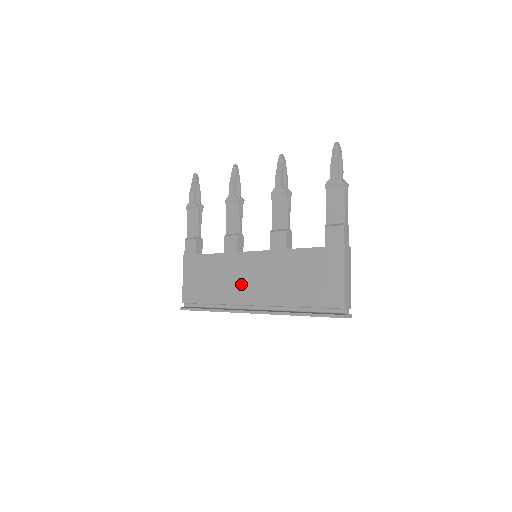
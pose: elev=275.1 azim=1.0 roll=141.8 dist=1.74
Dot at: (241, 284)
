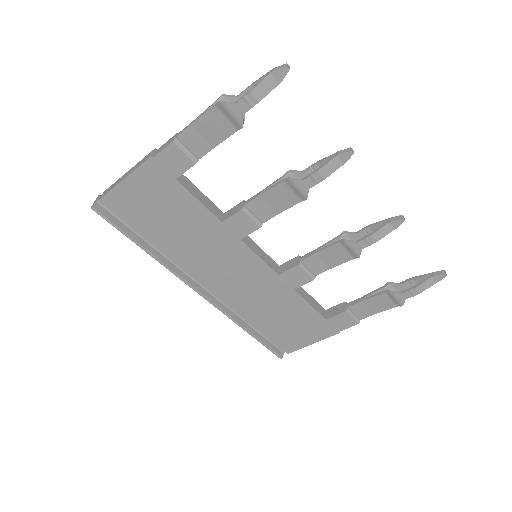
Dot at: (213, 266)
